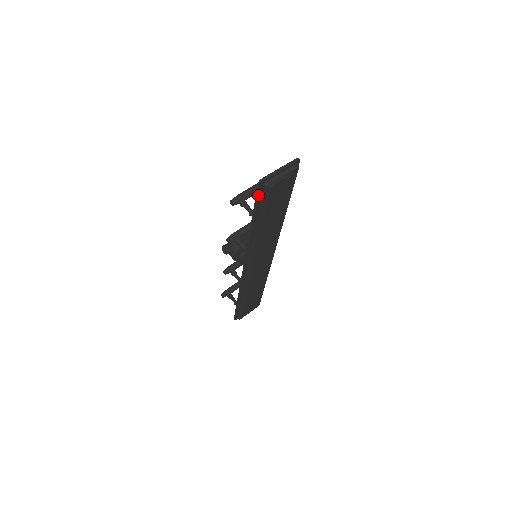
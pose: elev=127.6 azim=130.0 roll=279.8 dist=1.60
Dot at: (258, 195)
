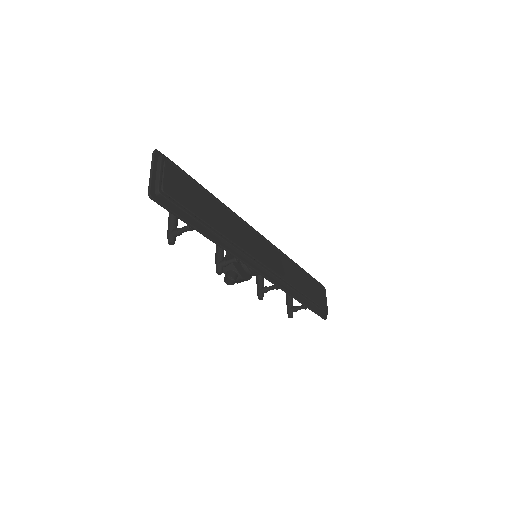
Dot at: (167, 208)
